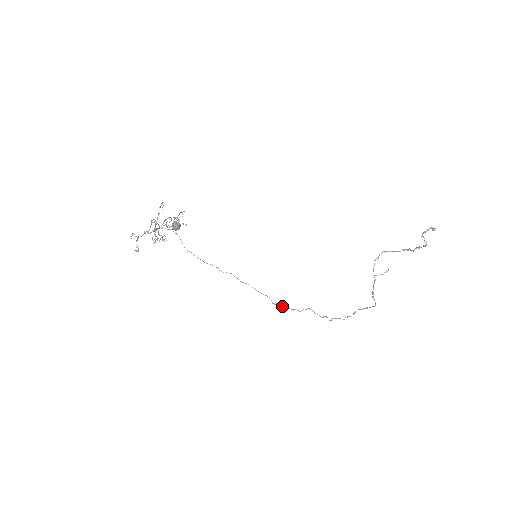
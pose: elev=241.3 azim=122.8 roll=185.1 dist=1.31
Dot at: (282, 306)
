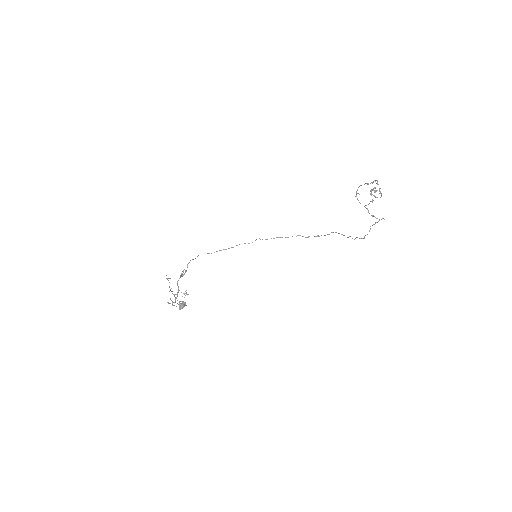
Dot at: occluded
